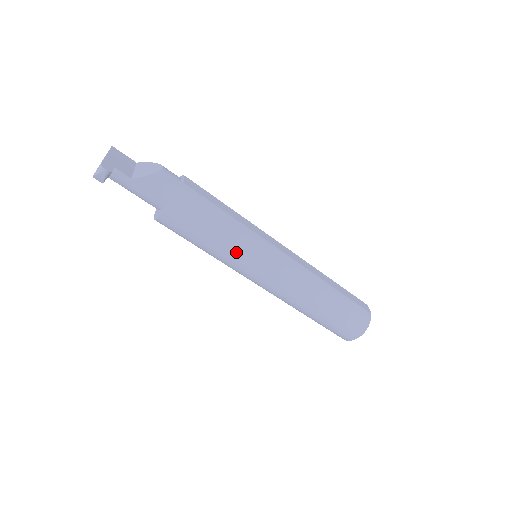
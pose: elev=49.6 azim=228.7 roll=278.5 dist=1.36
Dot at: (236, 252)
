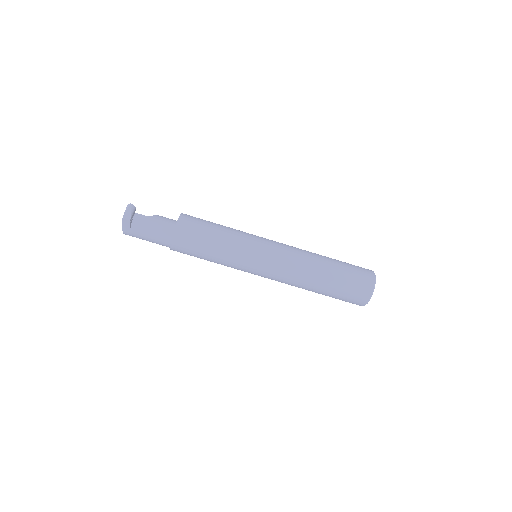
Dot at: (238, 235)
